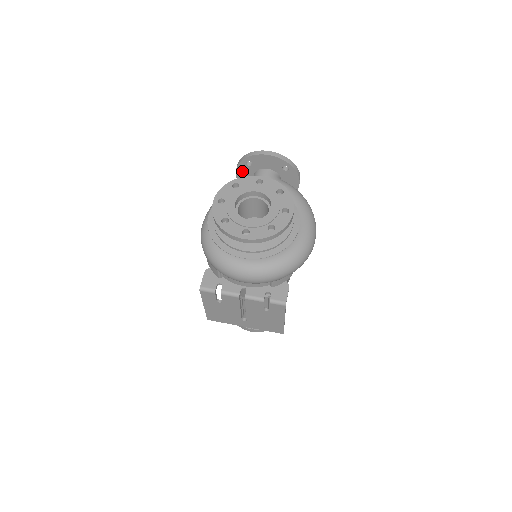
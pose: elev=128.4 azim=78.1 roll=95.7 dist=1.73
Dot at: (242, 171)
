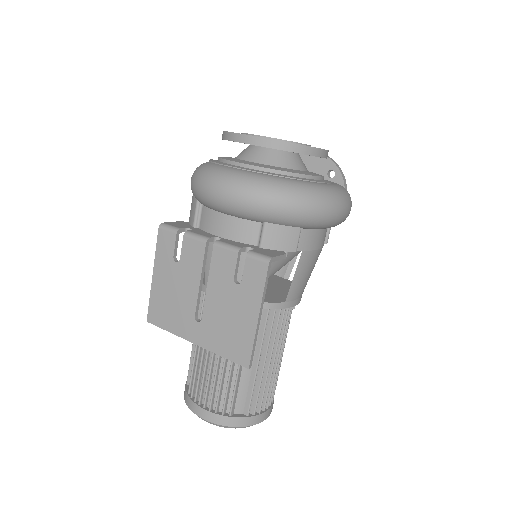
Dot at: occluded
